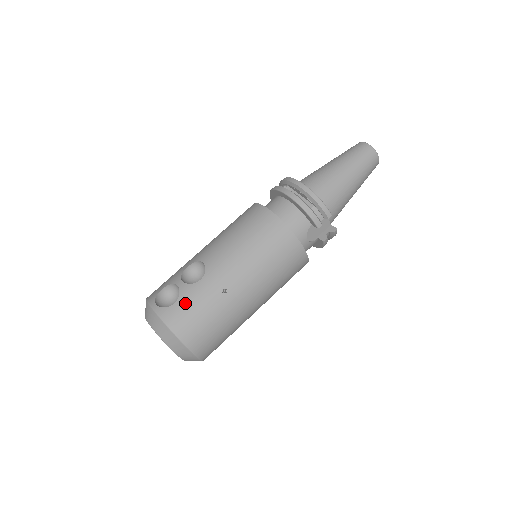
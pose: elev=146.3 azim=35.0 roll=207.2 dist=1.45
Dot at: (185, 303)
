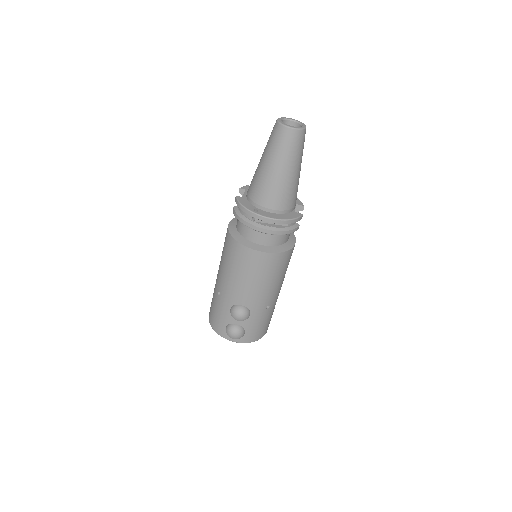
Dot at: (251, 329)
